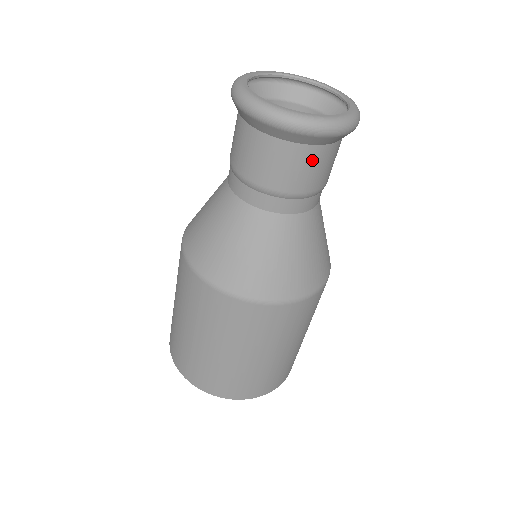
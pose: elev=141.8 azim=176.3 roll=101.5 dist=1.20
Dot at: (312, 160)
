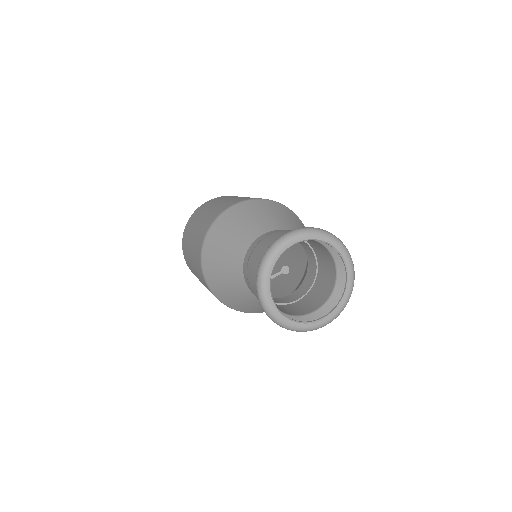
Dot at: occluded
